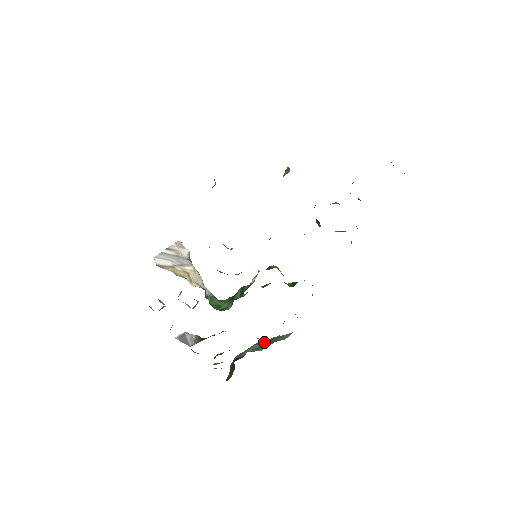
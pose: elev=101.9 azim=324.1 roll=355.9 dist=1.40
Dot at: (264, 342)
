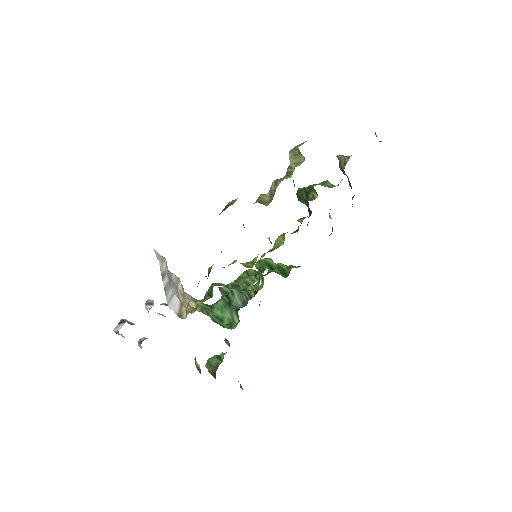
Dot at: occluded
